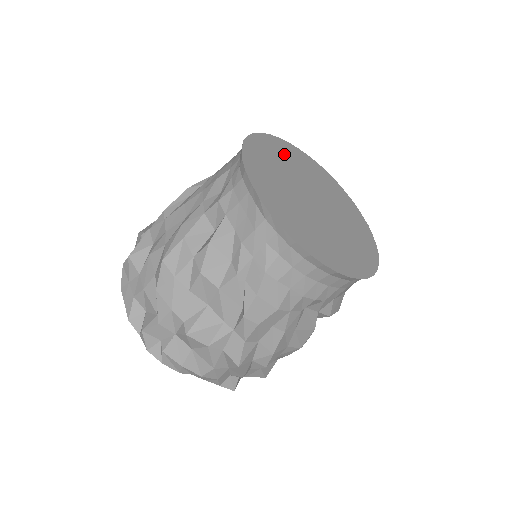
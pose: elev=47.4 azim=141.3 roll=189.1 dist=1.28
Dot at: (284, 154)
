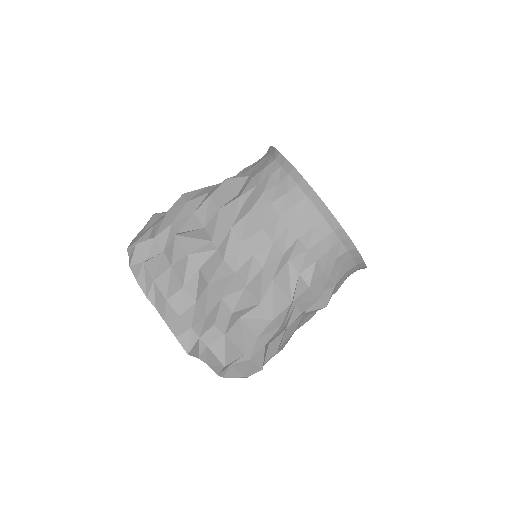
Dot at: occluded
